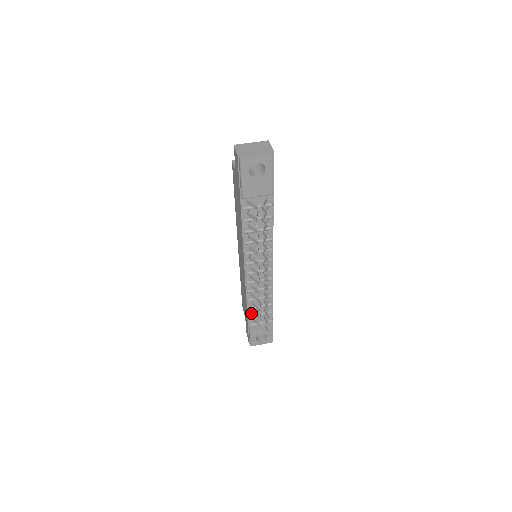
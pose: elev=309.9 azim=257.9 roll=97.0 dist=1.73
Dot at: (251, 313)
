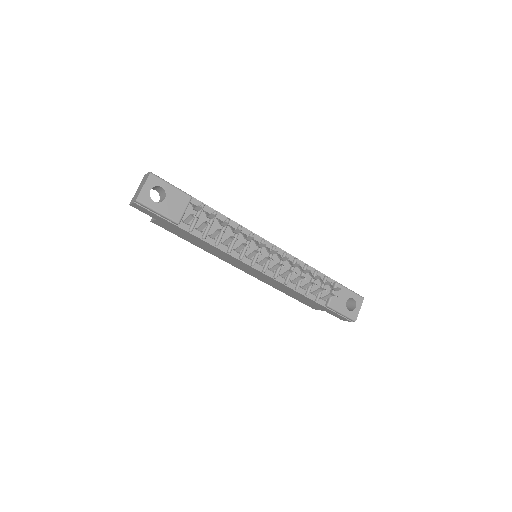
Dot at: (315, 297)
